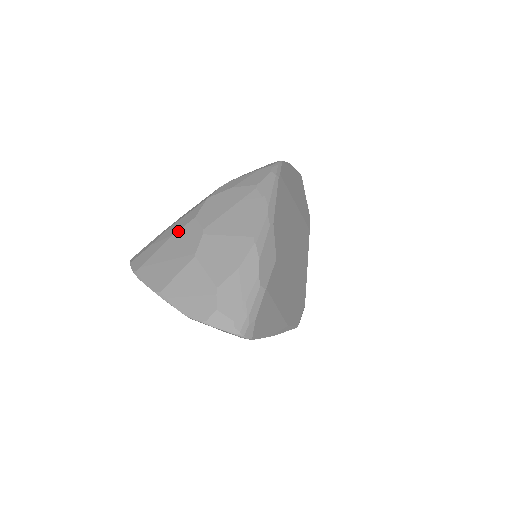
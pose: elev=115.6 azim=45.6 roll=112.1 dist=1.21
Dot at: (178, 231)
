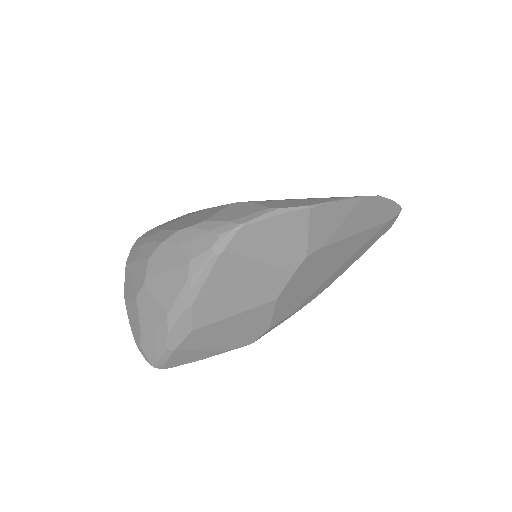
Dot at: (141, 259)
